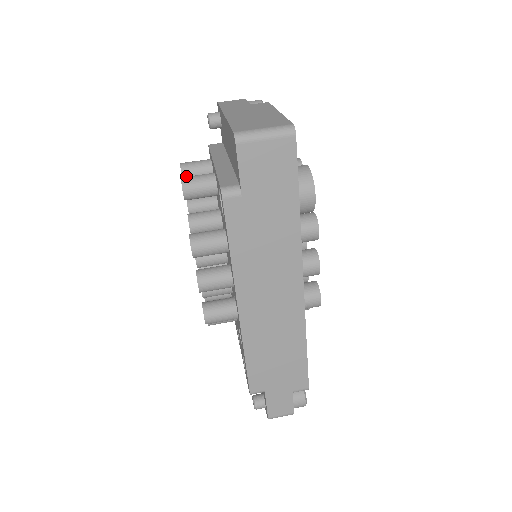
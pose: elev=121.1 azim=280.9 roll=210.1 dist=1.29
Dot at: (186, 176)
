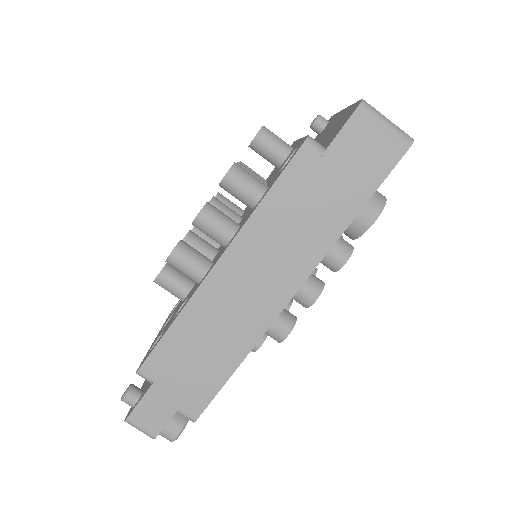
Dot at: occluded
